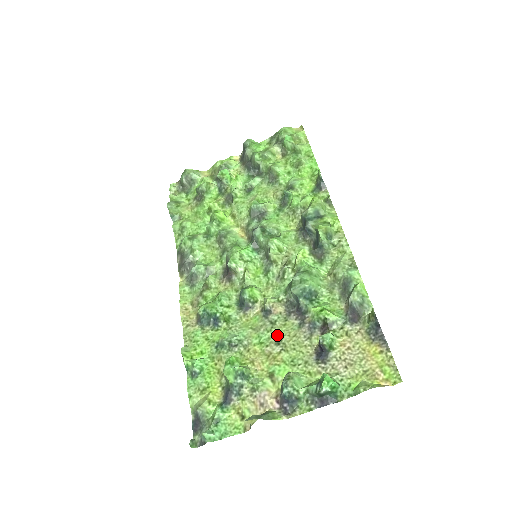
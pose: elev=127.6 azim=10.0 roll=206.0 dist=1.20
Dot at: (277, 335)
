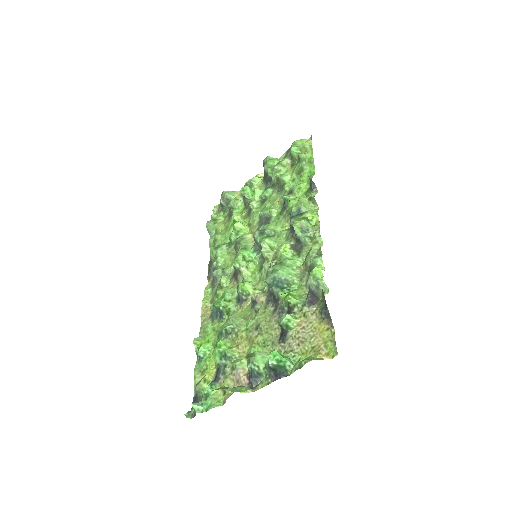
Dot at: (258, 321)
